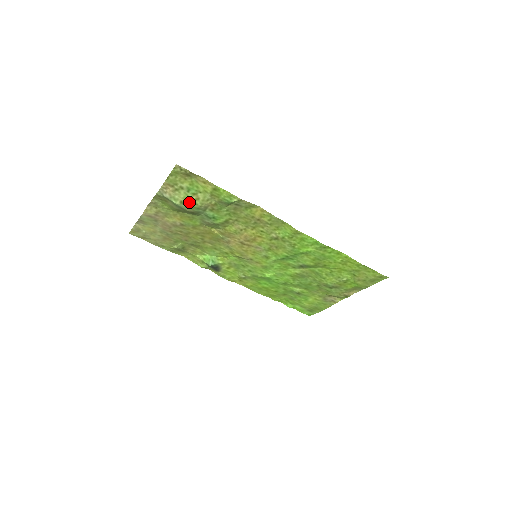
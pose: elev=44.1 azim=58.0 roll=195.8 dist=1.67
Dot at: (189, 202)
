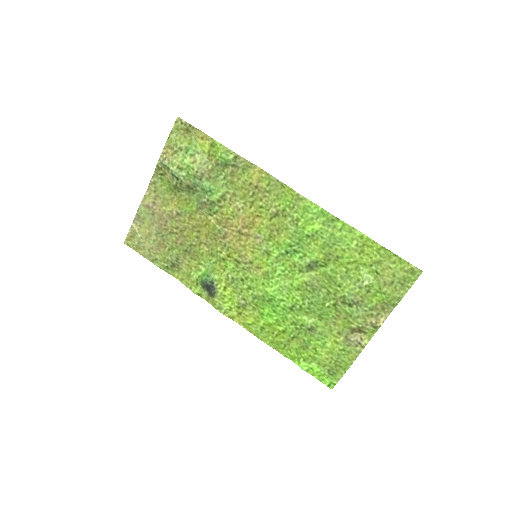
Dot at: (186, 167)
